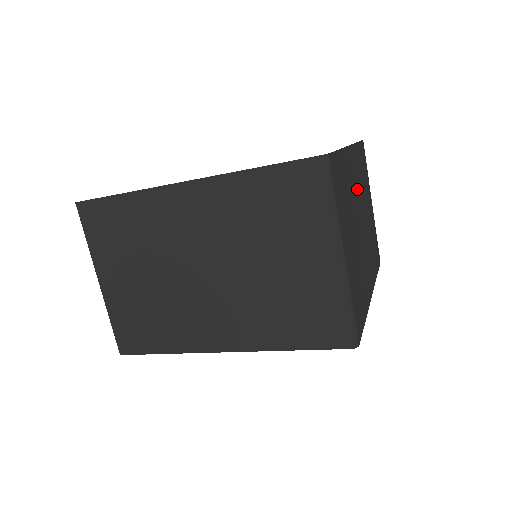
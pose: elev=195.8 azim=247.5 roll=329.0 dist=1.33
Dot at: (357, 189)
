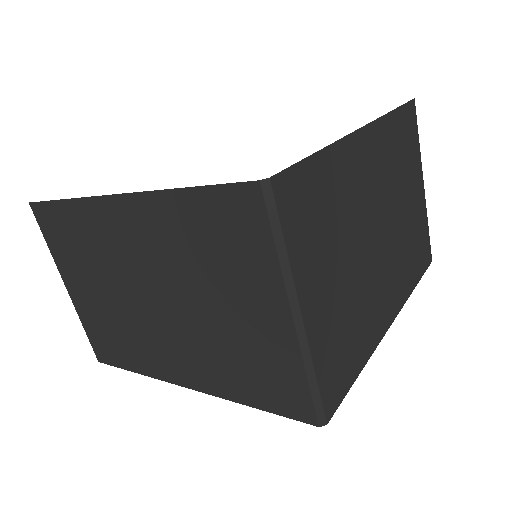
Dot at: (374, 187)
